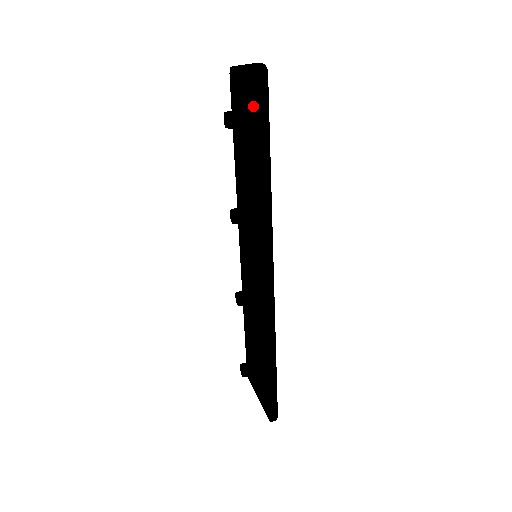
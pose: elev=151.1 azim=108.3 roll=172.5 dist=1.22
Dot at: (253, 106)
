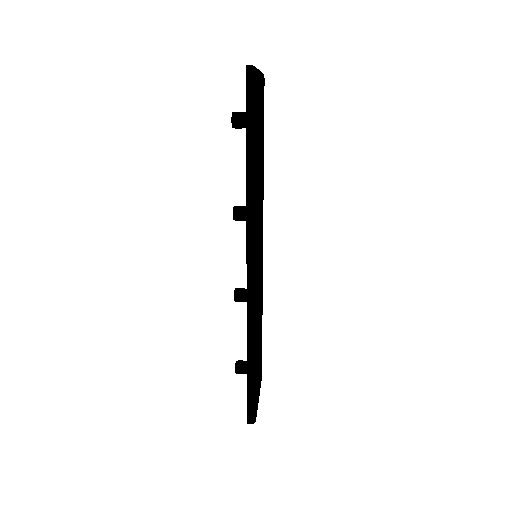
Dot at: occluded
